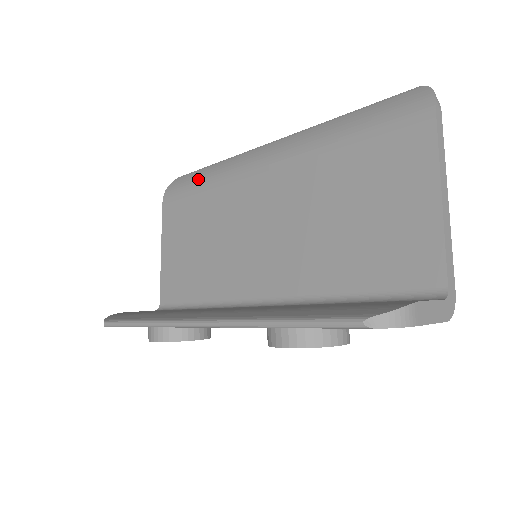
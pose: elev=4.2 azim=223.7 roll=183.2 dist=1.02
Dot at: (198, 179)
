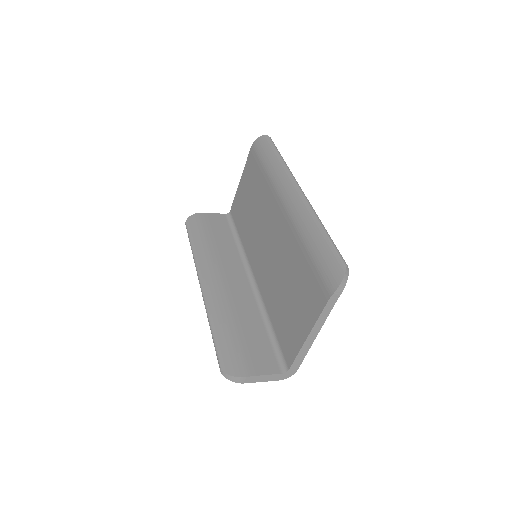
Dot at: (266, 160)
